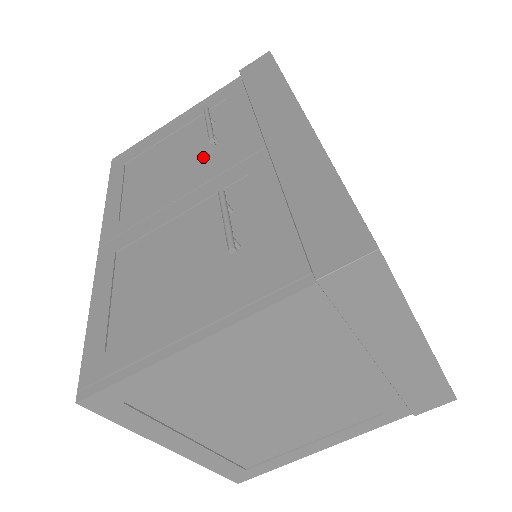
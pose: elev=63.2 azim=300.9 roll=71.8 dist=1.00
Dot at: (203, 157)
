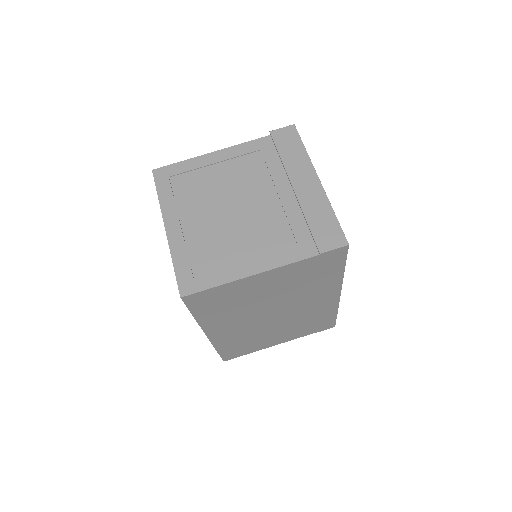
Dot at: occluded
